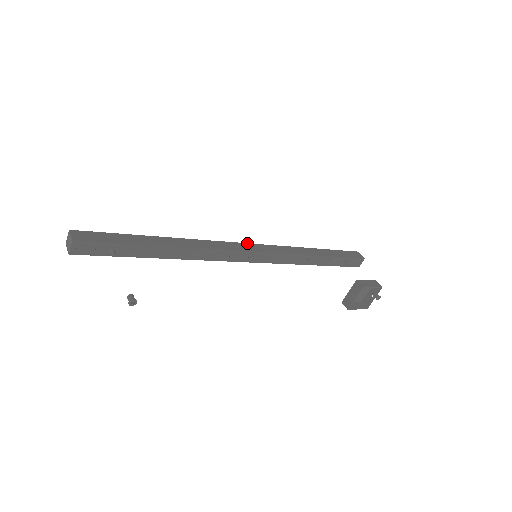
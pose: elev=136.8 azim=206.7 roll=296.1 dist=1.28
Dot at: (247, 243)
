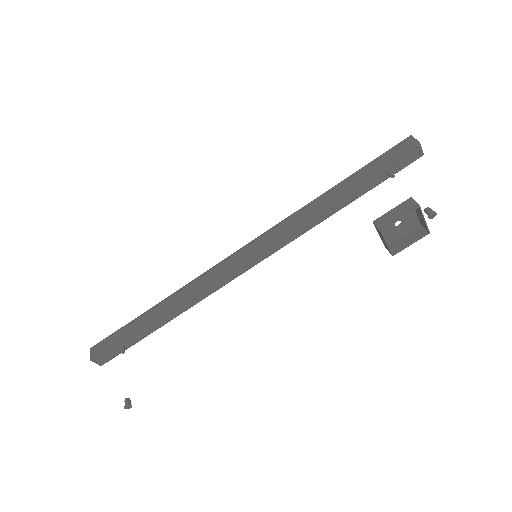
Dot at: (240, 248)
